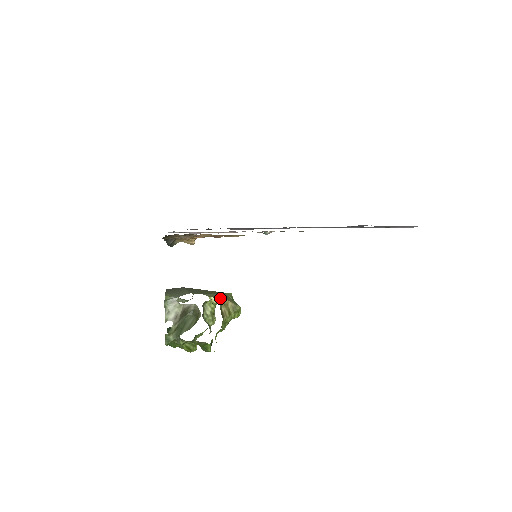
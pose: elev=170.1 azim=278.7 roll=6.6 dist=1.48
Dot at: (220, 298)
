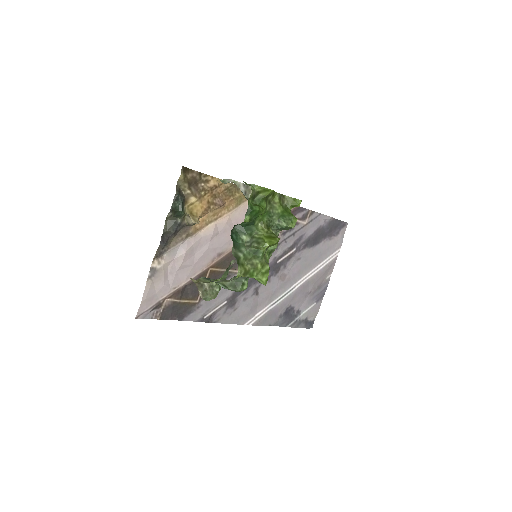
Dot at: occluded
